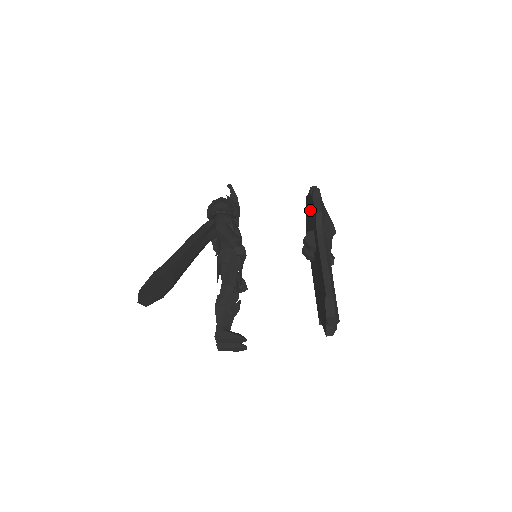
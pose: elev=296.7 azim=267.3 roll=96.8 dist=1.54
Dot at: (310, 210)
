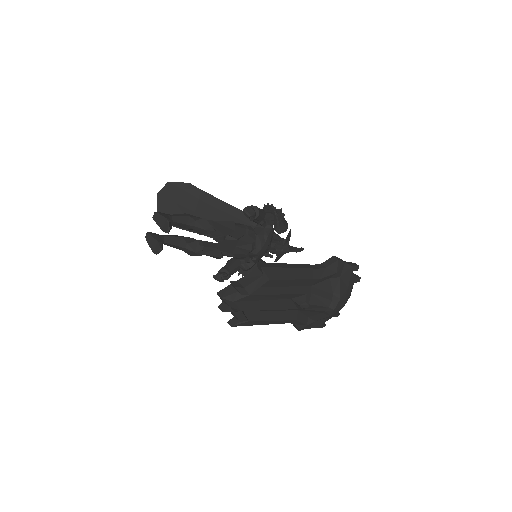
Dot at: occluded
